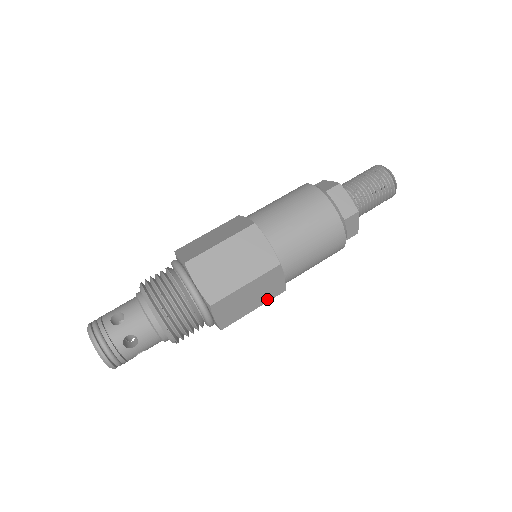
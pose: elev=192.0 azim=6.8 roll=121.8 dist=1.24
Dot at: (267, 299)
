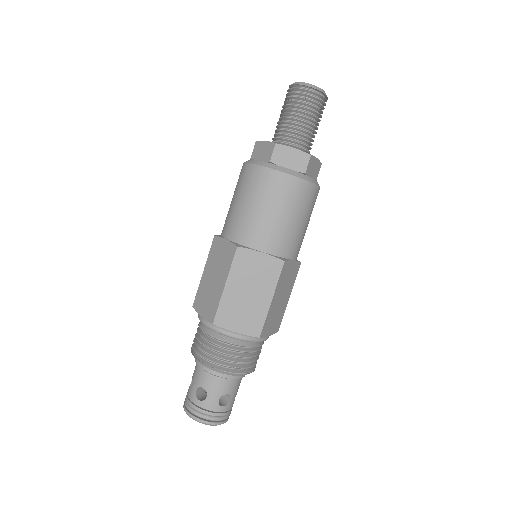
Dot at: (293, 282)
